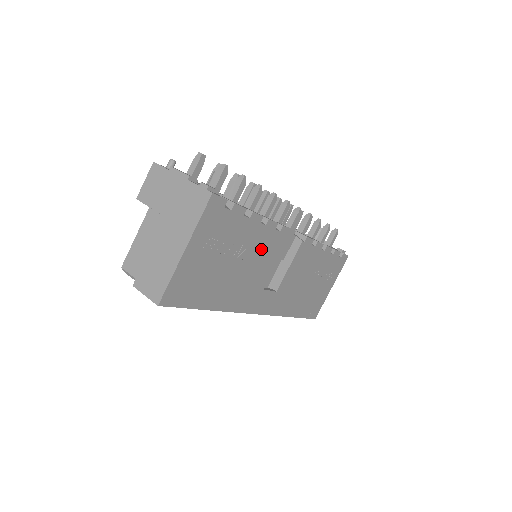
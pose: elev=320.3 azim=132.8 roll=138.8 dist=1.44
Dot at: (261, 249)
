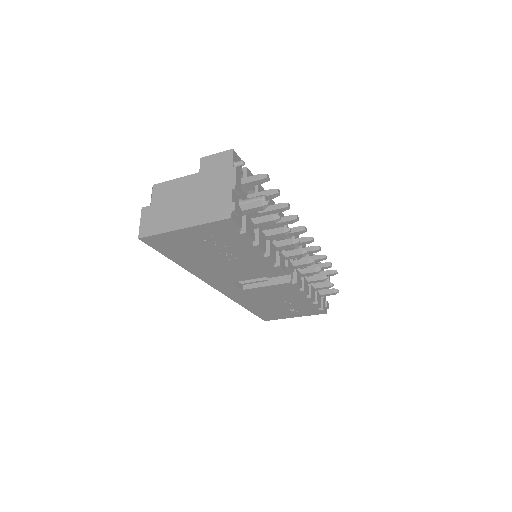
Dot at: (249, 264)
